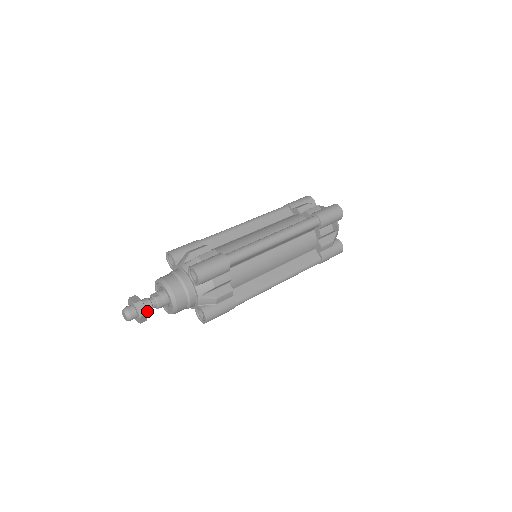
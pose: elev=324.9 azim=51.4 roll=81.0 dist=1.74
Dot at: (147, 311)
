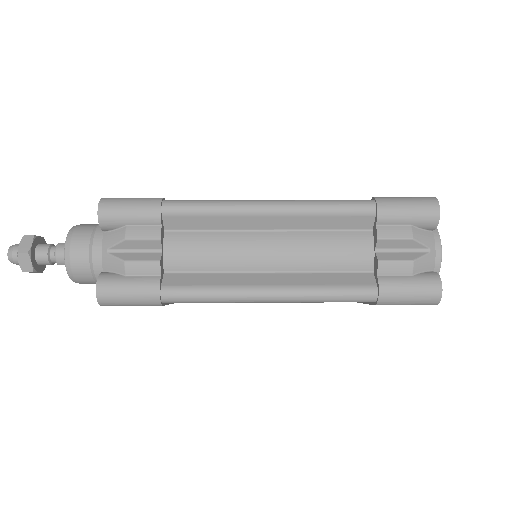
Dot at: (39, 257)
